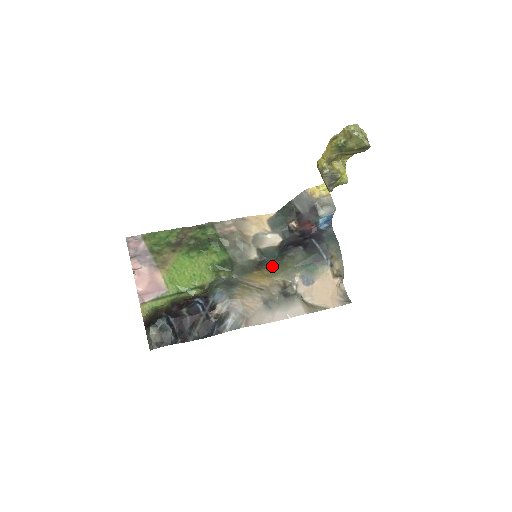
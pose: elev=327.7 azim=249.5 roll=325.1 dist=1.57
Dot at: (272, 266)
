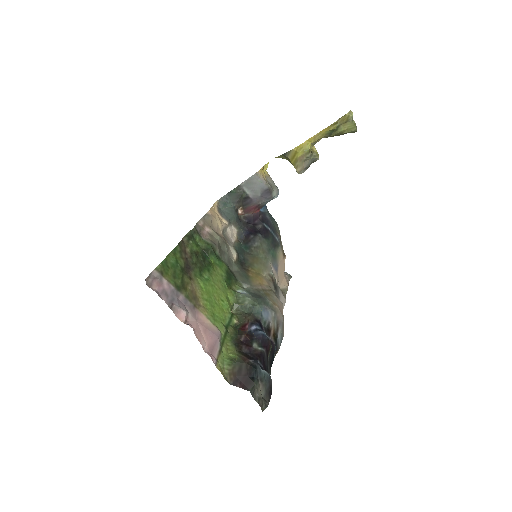
Dot at: (251, 262)
